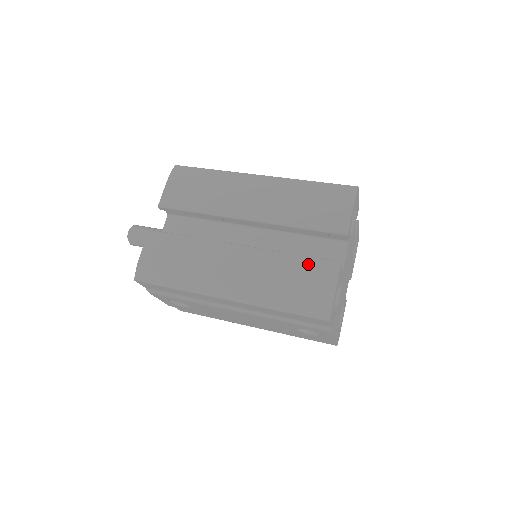
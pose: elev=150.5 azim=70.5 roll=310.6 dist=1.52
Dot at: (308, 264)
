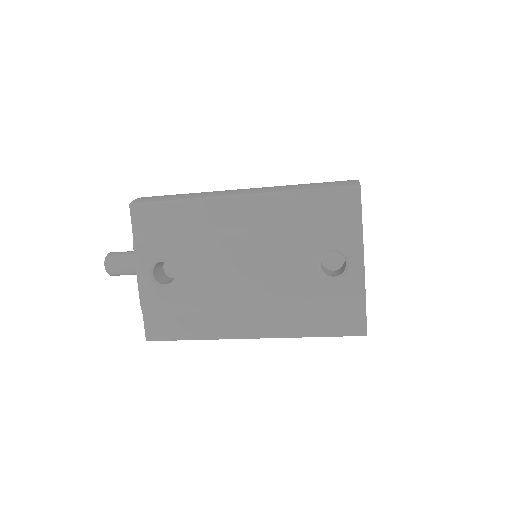
Dot at: occluded
